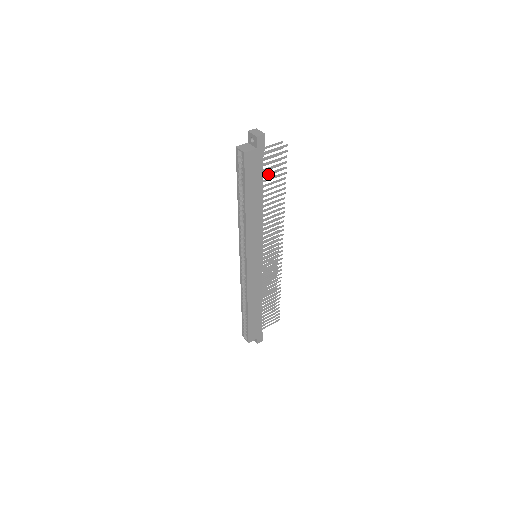
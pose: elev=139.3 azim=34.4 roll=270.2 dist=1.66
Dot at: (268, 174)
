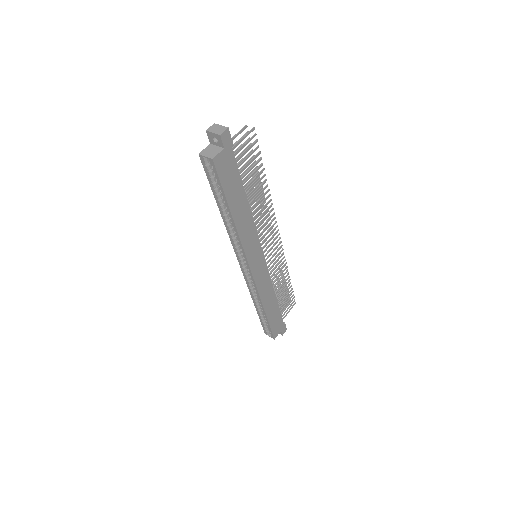
Dot at: (244, 169)
